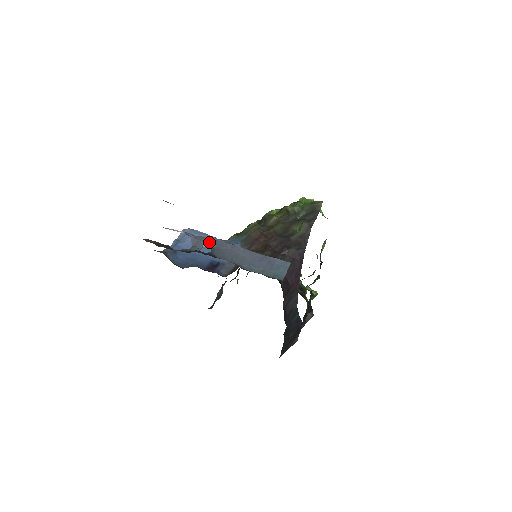
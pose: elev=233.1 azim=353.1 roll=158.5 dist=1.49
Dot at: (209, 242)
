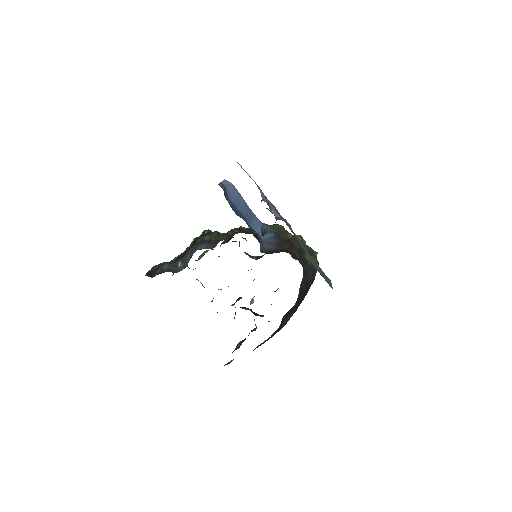
Dot at: (276, 209)
